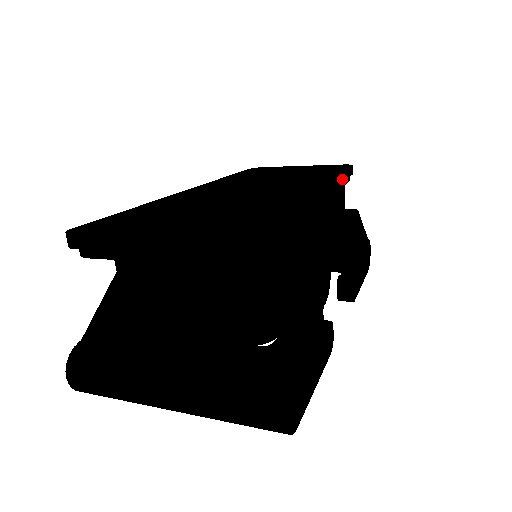
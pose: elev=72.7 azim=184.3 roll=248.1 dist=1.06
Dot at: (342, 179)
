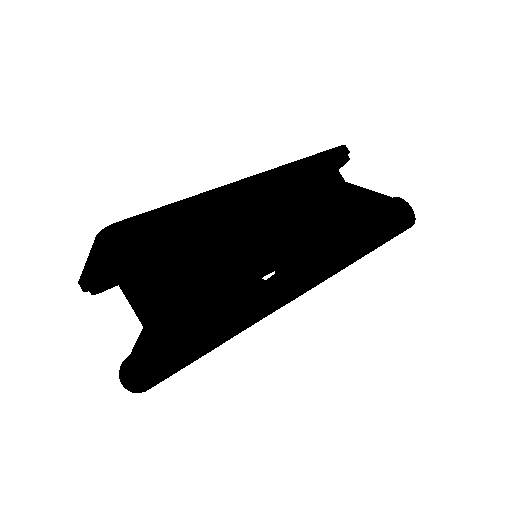
Dot at: (314, 161)
